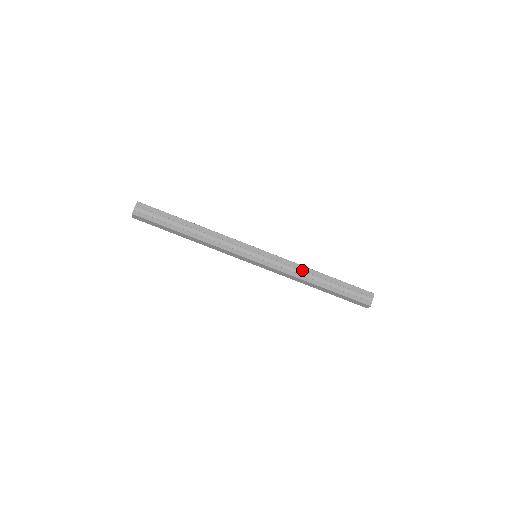
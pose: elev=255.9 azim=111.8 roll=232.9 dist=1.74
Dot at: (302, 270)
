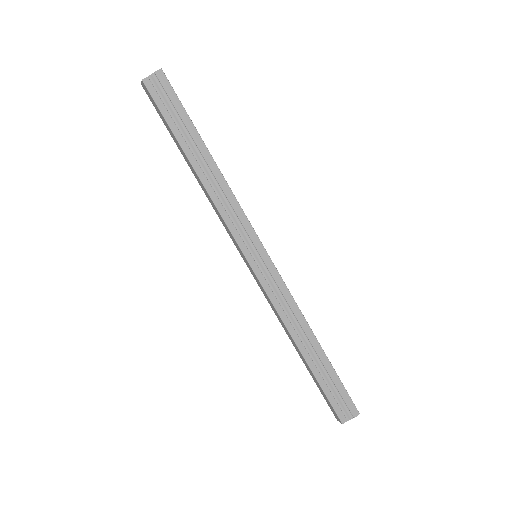
Dot at: (297, 318)
